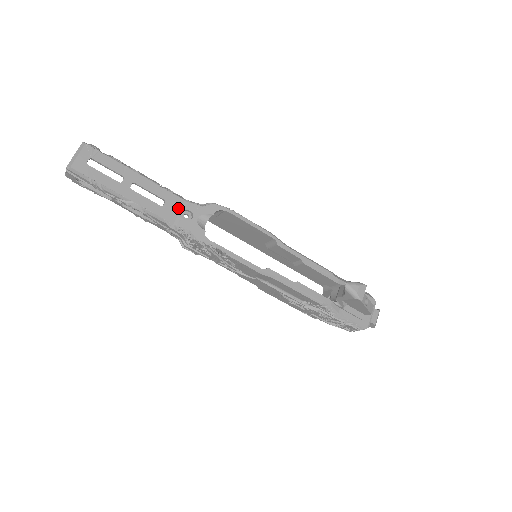
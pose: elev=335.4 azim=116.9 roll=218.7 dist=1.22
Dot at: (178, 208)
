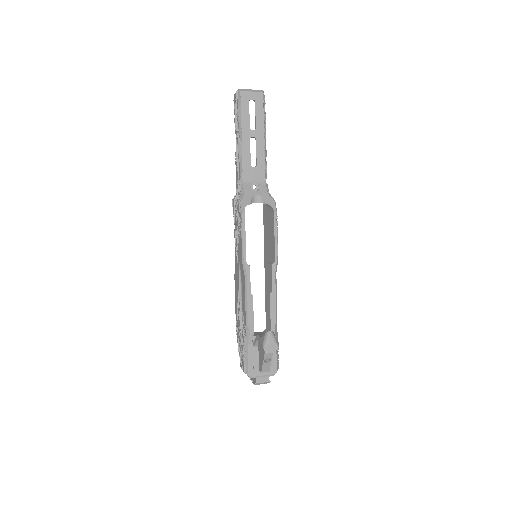
Dot at: (257, 178)
